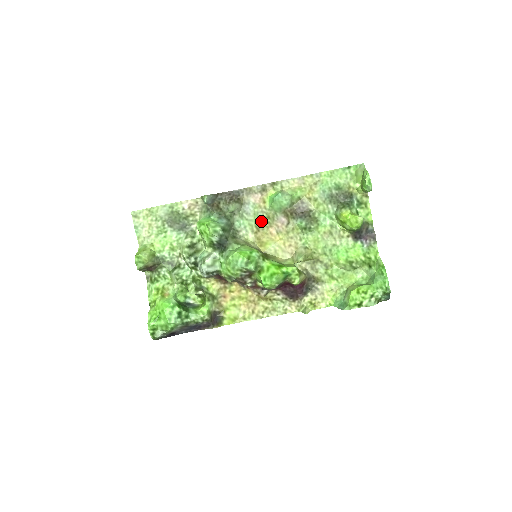
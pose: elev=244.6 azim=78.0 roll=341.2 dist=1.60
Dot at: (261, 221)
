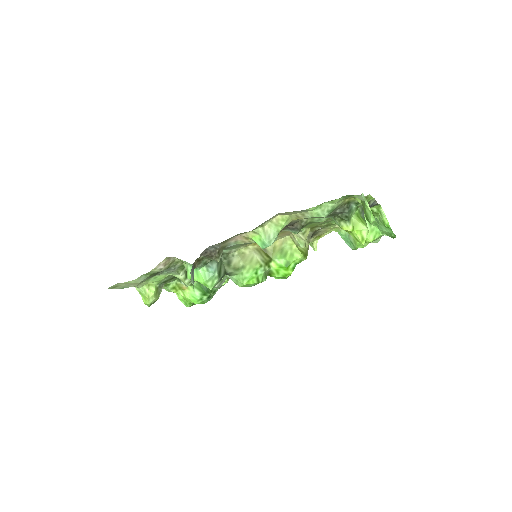
Dot at: occluded
